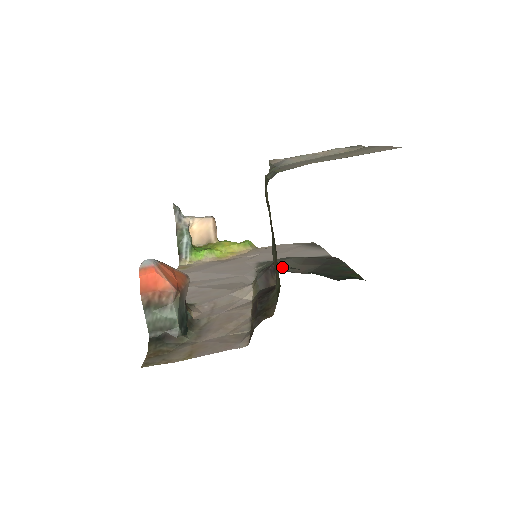
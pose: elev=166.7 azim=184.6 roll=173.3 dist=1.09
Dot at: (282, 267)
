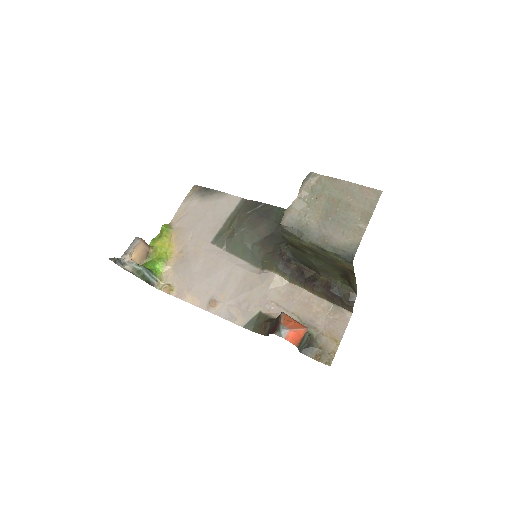
Dot at: (253, 241)
